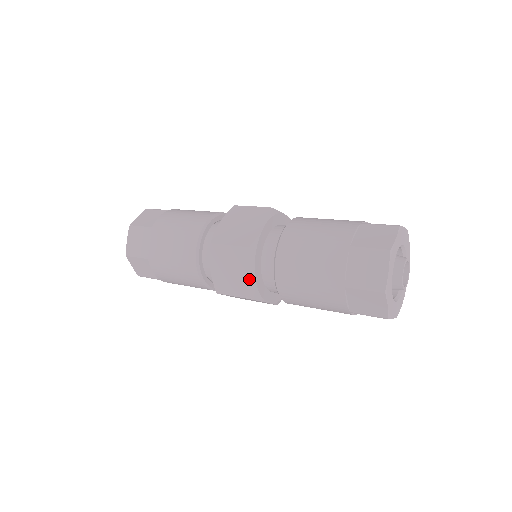
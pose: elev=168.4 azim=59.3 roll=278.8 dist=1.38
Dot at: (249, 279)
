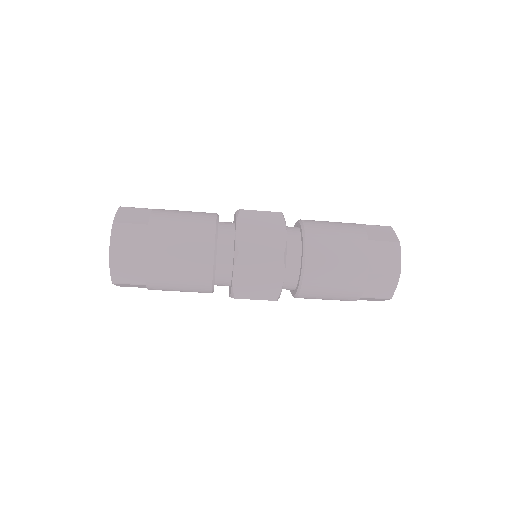
Dot at: (280, 237)
